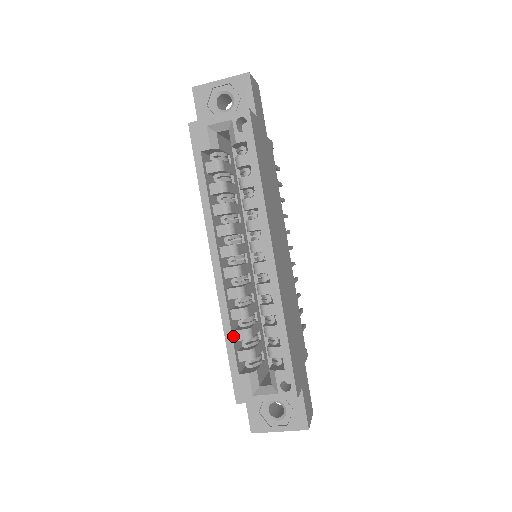
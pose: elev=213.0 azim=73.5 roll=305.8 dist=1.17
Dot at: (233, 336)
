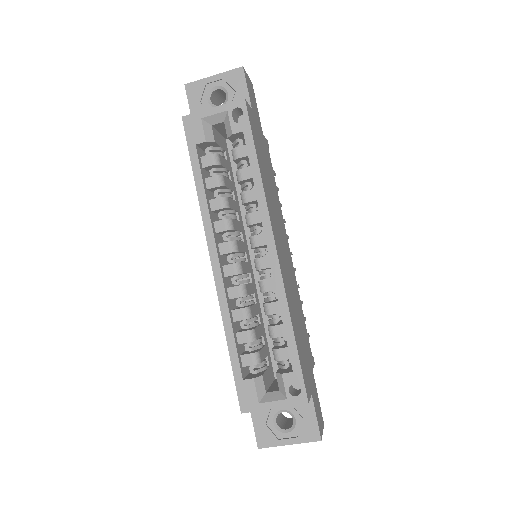
Dot at: (235, 338)
